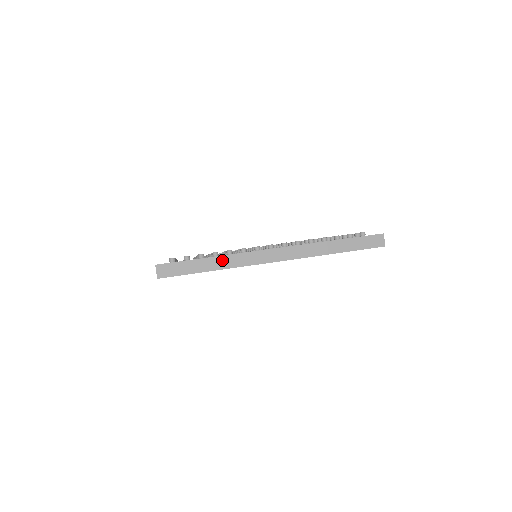
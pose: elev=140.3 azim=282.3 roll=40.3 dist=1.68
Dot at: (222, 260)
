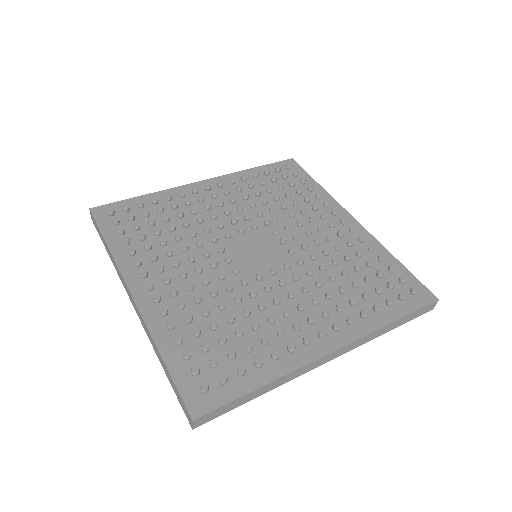
Dot at: (274, 383)
